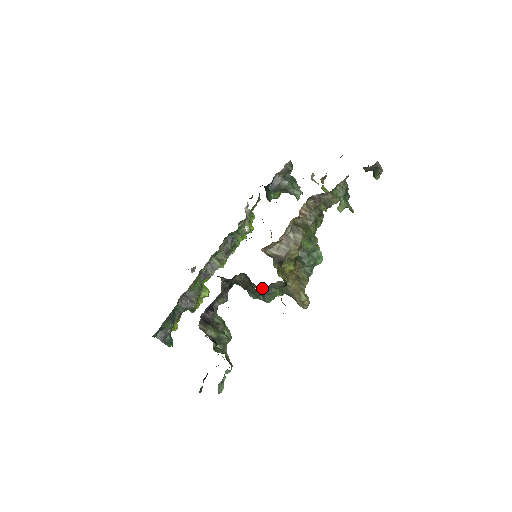
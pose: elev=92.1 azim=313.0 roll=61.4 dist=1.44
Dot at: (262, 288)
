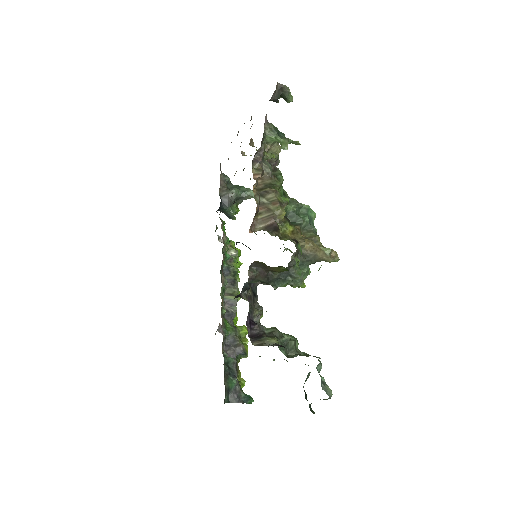
Dot at: occluded
